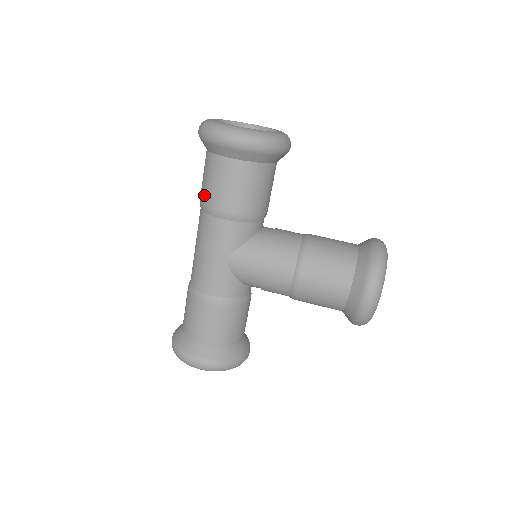
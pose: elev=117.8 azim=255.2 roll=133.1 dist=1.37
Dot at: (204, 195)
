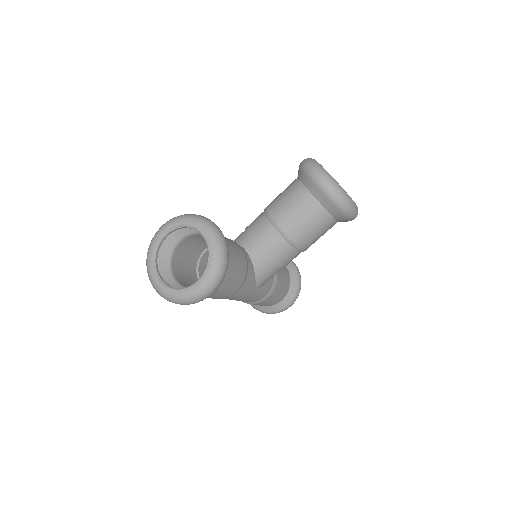
Dot at: occluded
